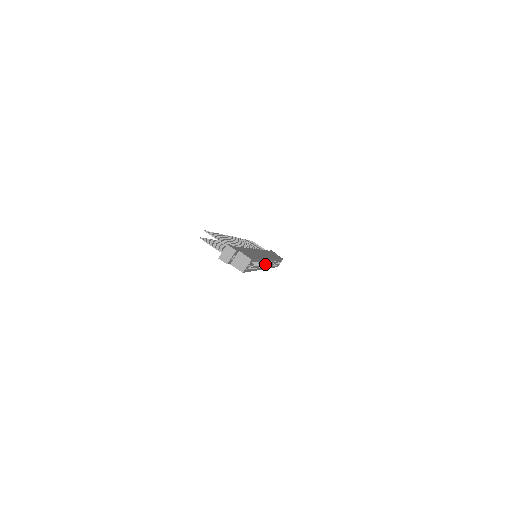
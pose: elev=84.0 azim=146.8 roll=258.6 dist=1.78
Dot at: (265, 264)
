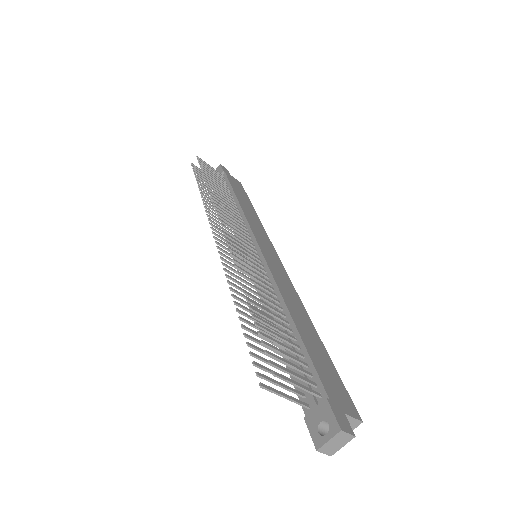
Dot at: occluded
